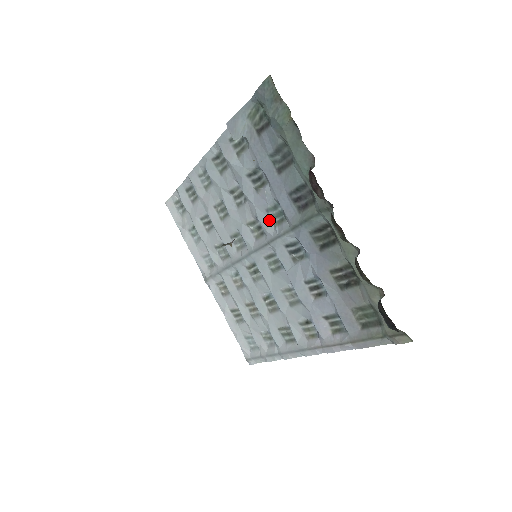
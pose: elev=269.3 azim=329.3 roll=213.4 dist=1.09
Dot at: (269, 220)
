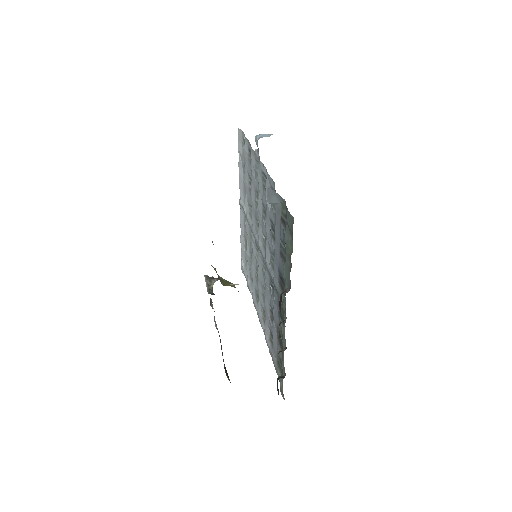
Dot at: (269, 255)
